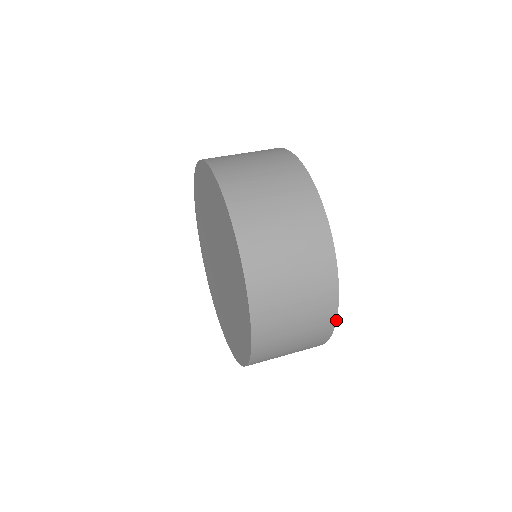
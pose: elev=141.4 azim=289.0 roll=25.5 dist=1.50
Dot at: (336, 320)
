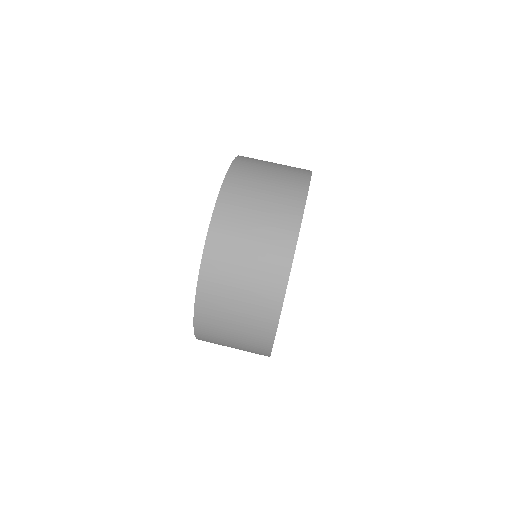
Dot at: occluded
